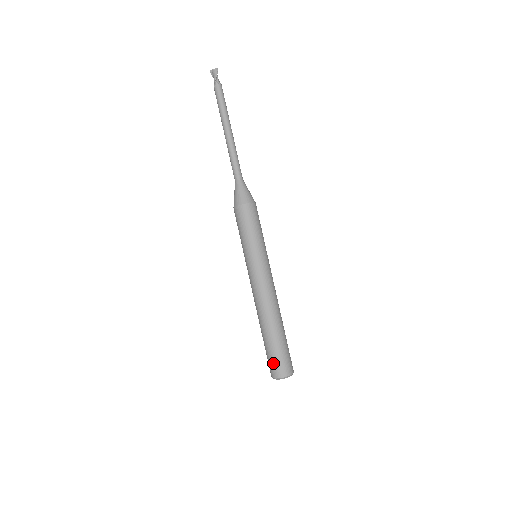
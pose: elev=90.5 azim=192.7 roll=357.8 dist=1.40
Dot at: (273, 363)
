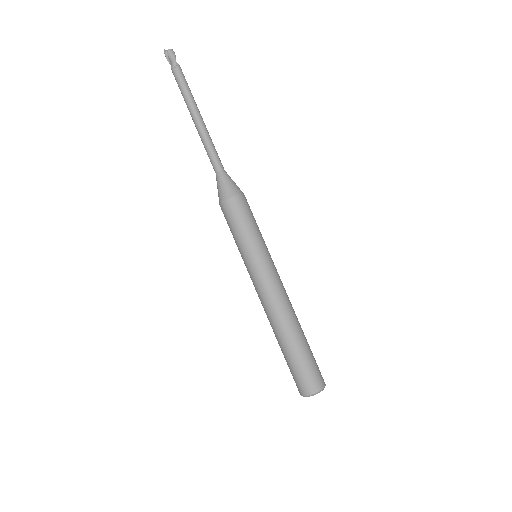
Dot at: (310, 374)
